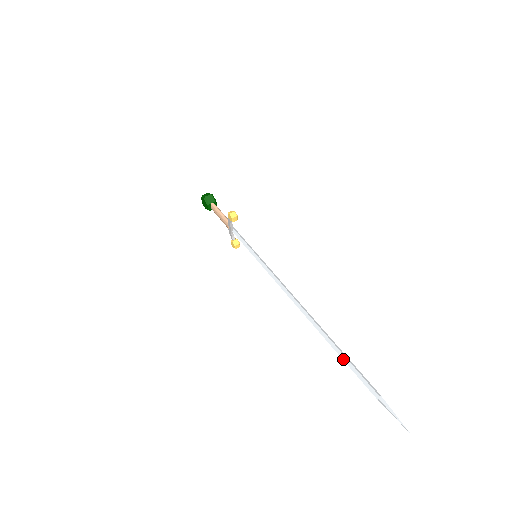
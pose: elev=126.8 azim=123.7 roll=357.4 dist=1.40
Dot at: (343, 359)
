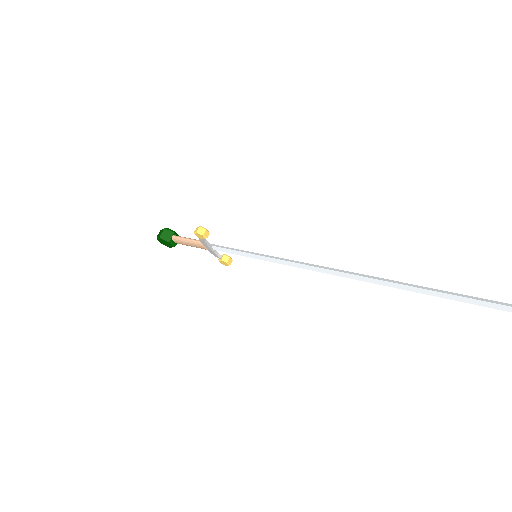
Dot at: (434, 295)
